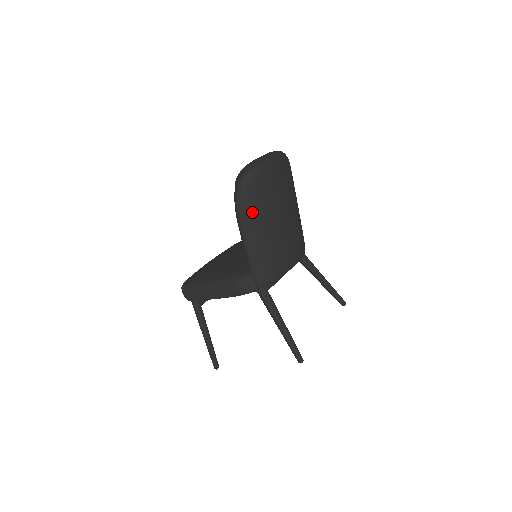
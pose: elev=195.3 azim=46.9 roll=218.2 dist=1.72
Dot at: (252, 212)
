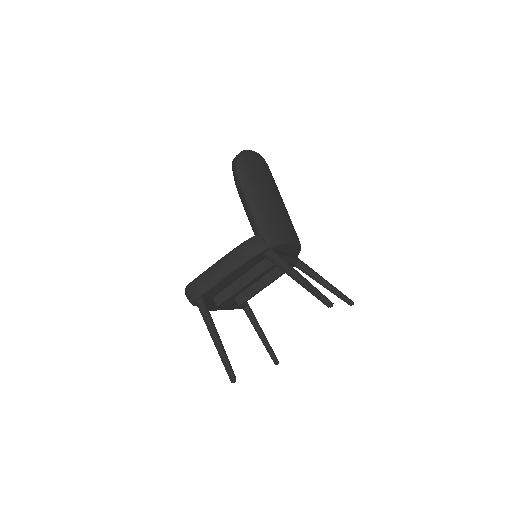
Dot at: (251, 178)
